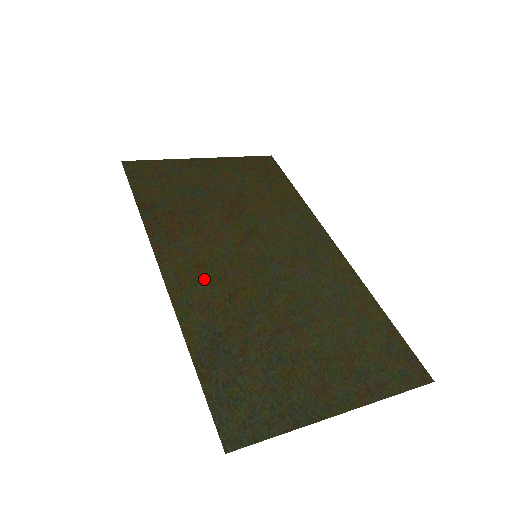
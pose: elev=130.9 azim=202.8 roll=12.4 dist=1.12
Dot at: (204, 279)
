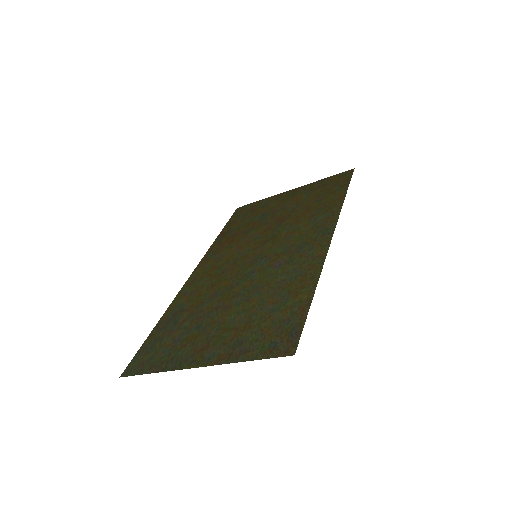
Dot at: (208, 276)
